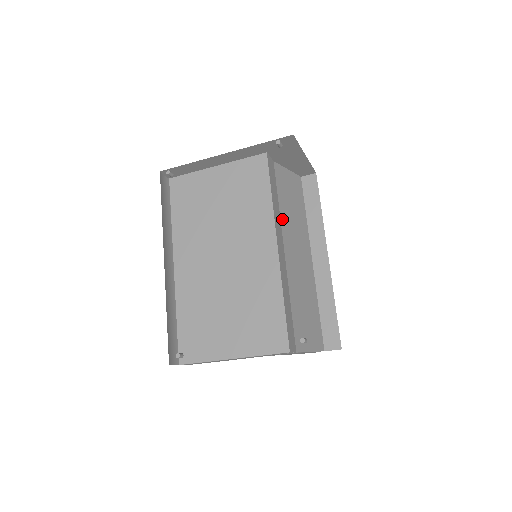
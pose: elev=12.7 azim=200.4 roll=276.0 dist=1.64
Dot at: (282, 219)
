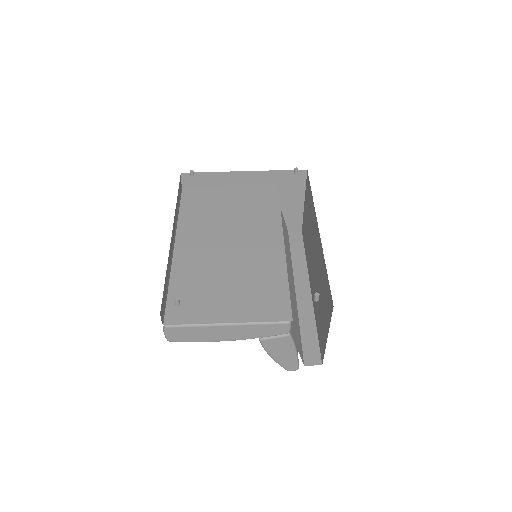
Dot at: occluded
